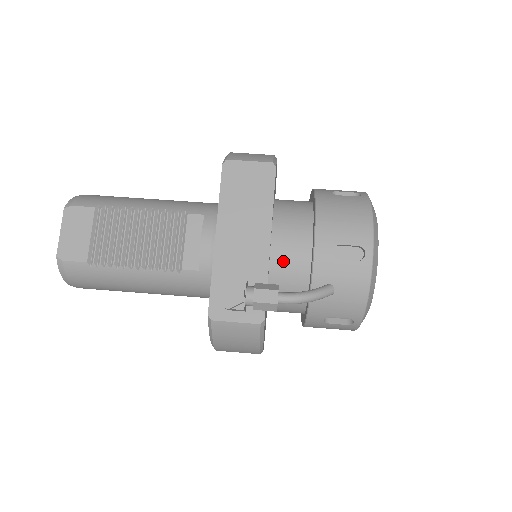
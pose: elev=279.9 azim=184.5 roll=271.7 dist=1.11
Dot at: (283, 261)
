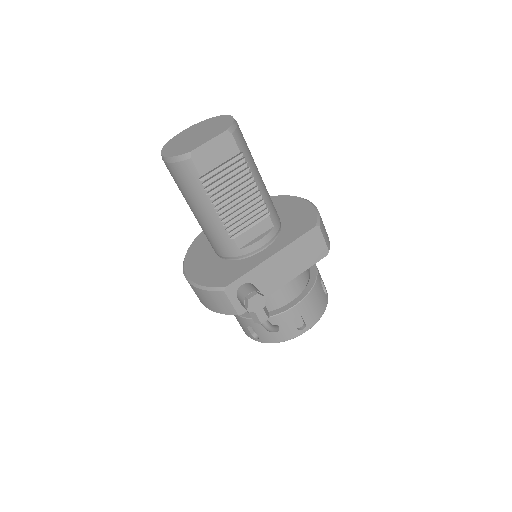
Dot at: (275, 293)
